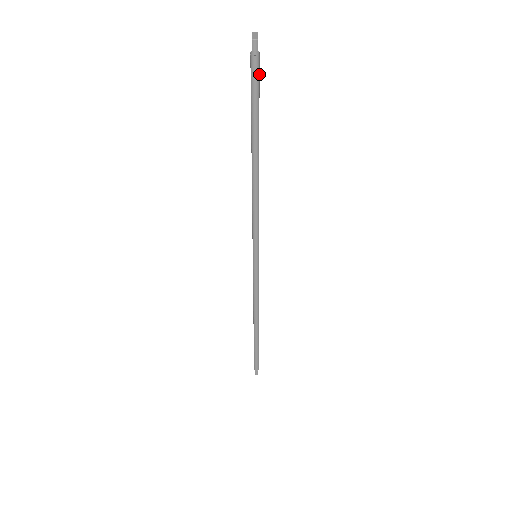
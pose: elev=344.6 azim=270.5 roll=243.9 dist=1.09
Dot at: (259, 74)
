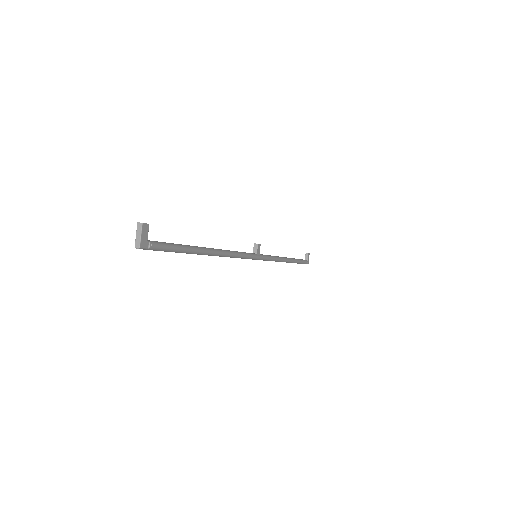
Dot at: (163, 247)
